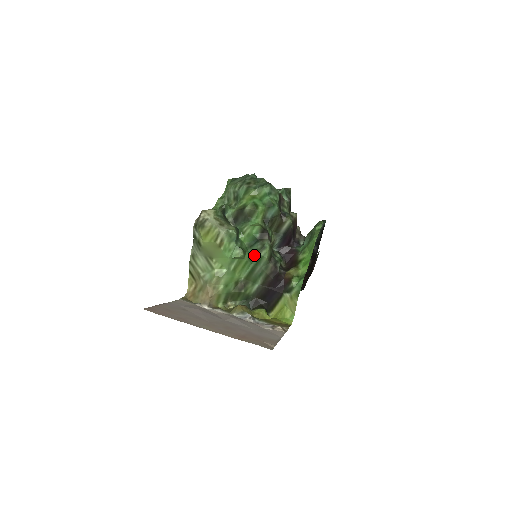
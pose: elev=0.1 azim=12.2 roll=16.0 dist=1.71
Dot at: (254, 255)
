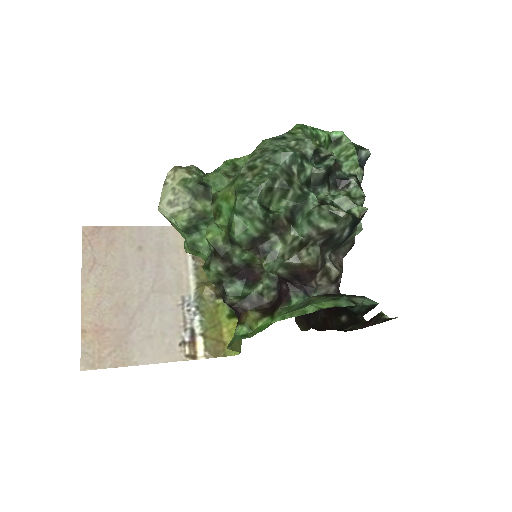
Dot at: occluded
